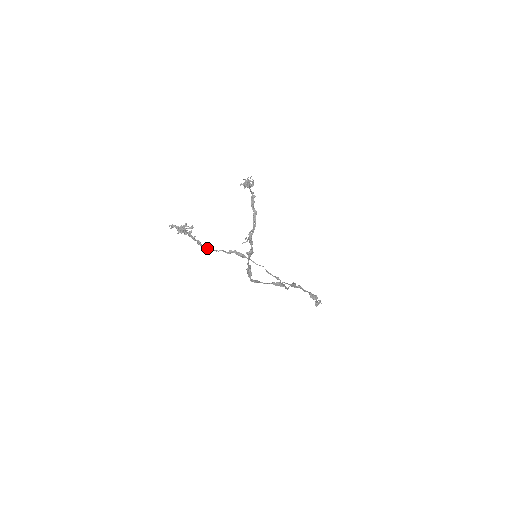
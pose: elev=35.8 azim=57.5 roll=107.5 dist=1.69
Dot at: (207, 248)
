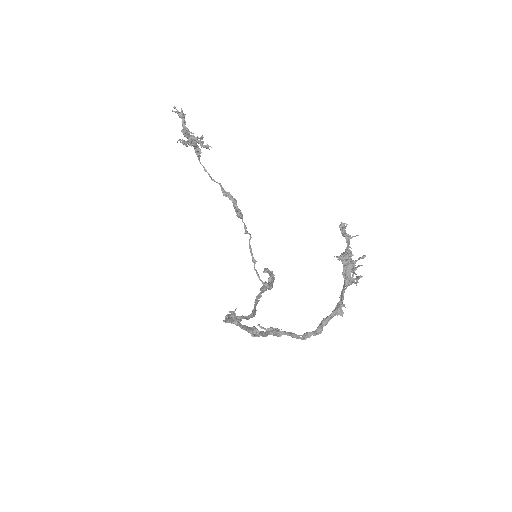
Dot at: occluded
